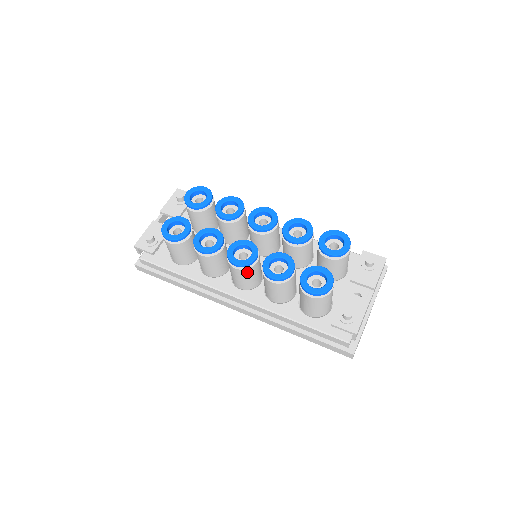
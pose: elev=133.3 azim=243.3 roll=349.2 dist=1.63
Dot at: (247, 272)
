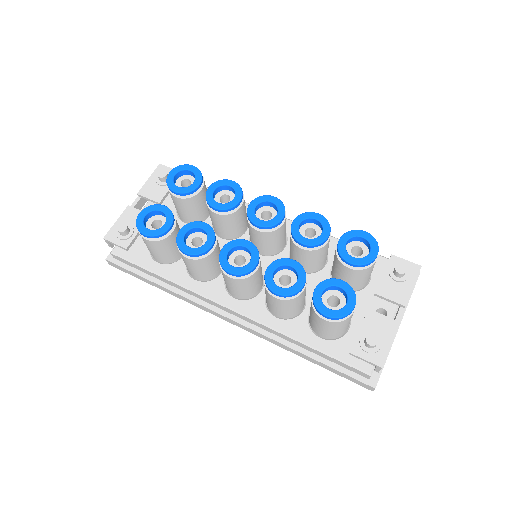
Dot at: (244, 281)
